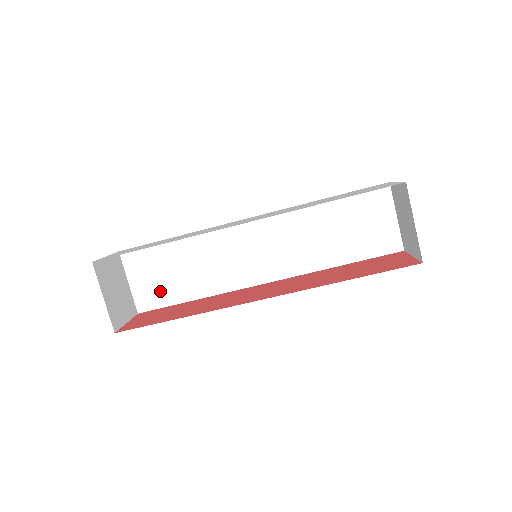
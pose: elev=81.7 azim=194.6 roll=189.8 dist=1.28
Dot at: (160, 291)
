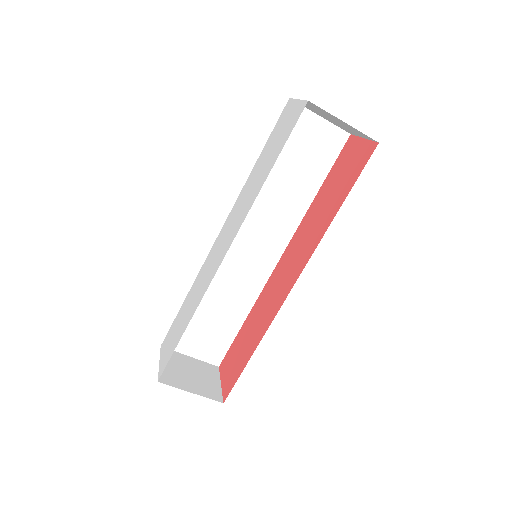
Dot at: (216, 339)
